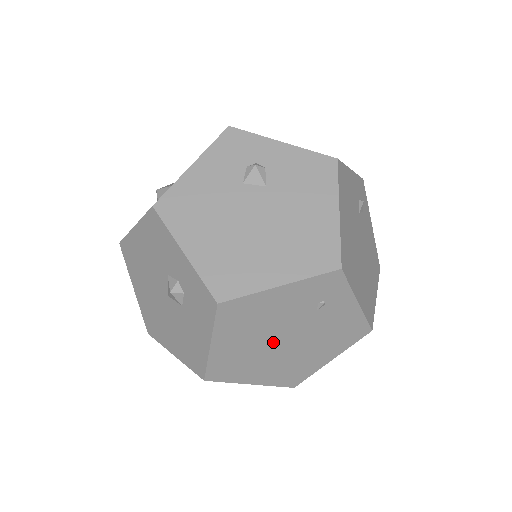
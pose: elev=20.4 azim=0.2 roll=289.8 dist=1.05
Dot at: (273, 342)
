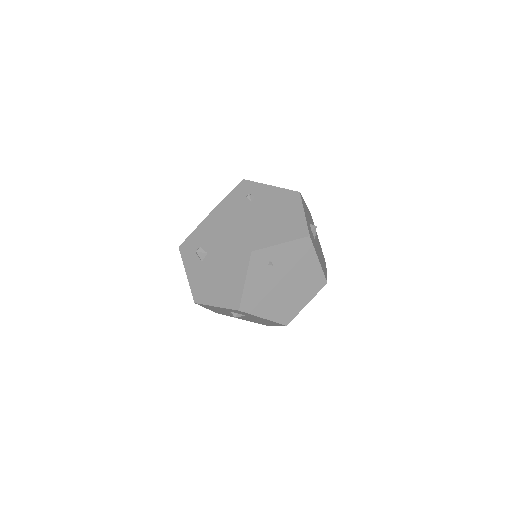
Dot at: (282, 290)
